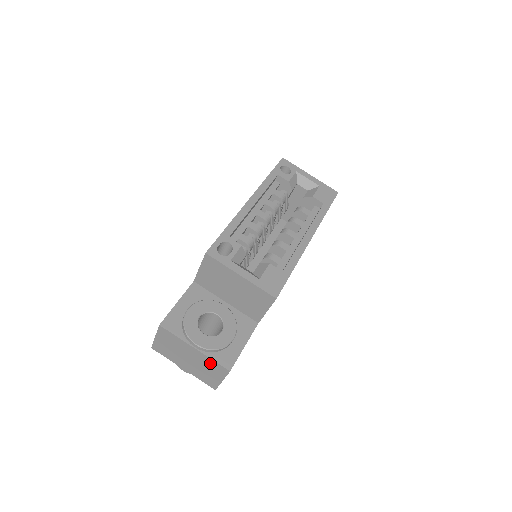
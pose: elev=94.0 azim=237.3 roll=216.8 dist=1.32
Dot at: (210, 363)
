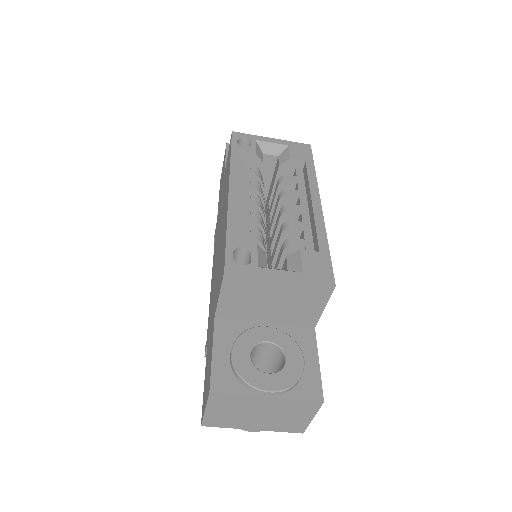
Dot at: (293, 405)
